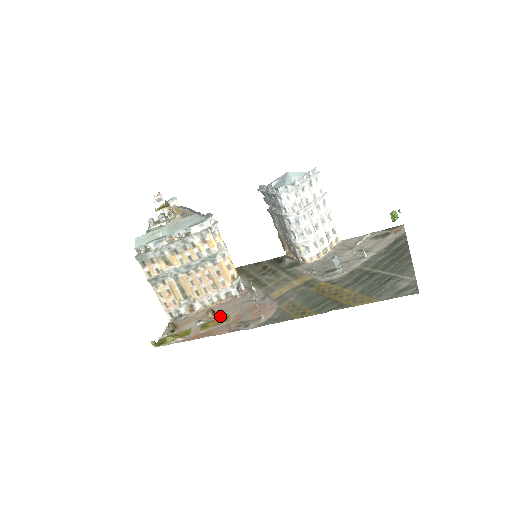
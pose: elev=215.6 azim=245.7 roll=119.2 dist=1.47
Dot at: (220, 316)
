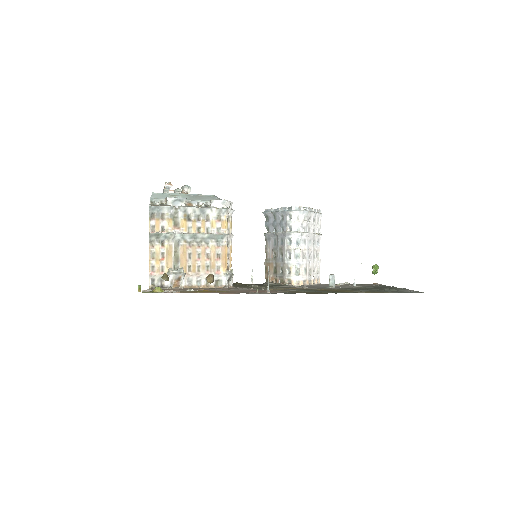
Dot at: (214, 290)
